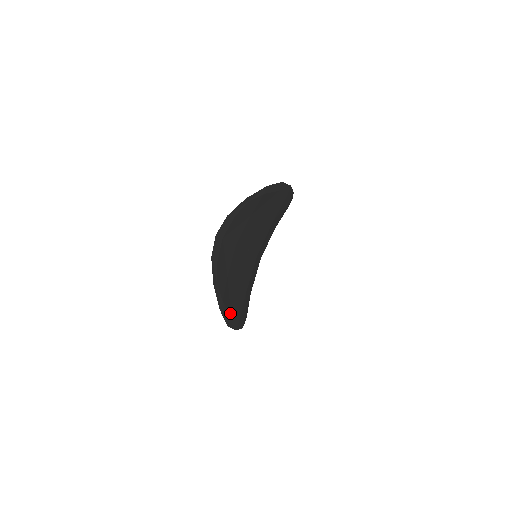
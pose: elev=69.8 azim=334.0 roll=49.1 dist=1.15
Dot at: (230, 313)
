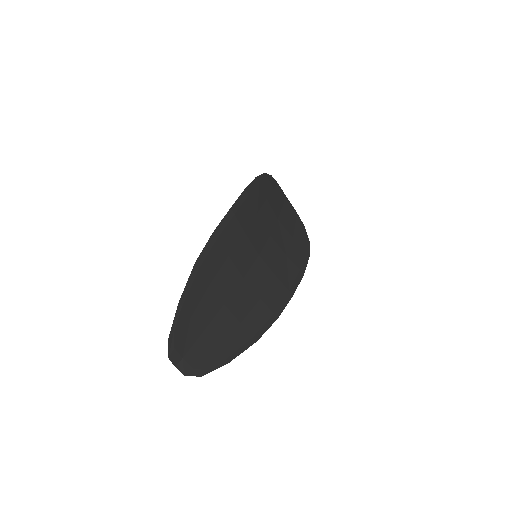
Dot at: (249, 339)
